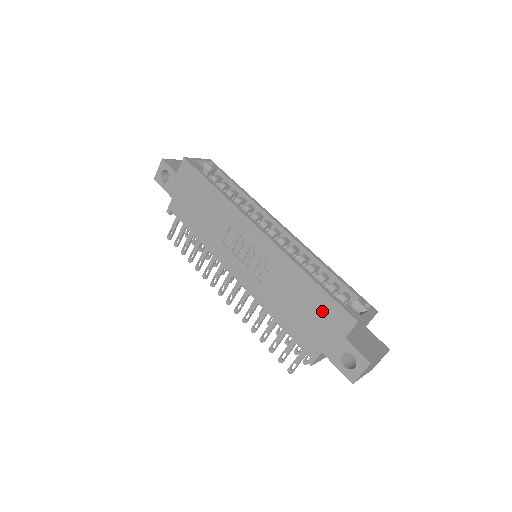
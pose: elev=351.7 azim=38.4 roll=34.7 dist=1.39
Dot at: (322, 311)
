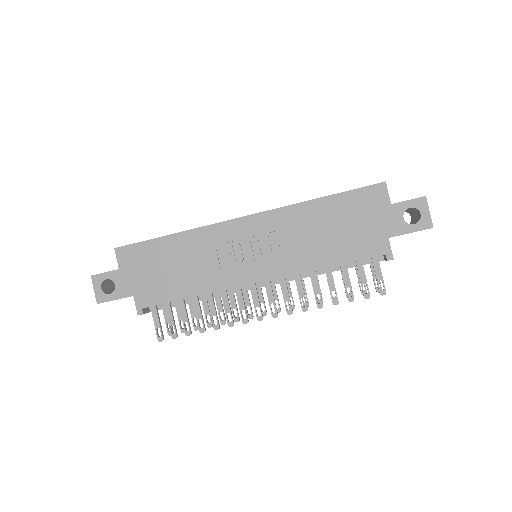
Dot at: (355, 209)
